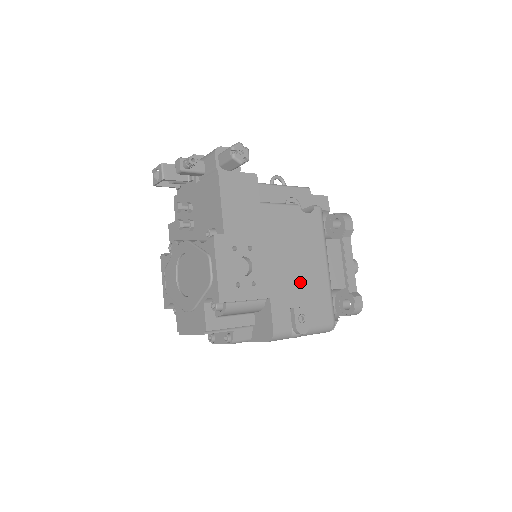
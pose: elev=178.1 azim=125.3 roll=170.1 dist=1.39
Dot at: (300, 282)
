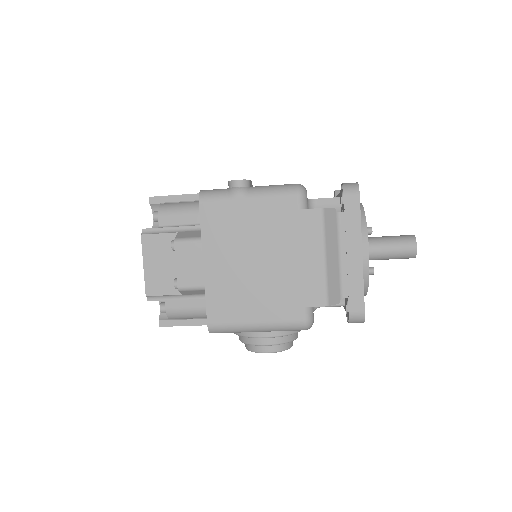
Dot at: occluded
